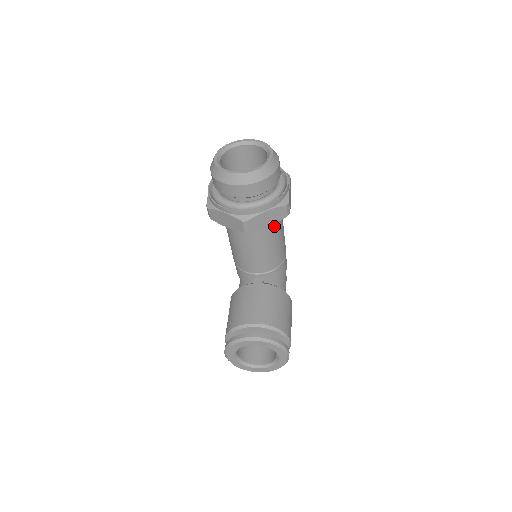
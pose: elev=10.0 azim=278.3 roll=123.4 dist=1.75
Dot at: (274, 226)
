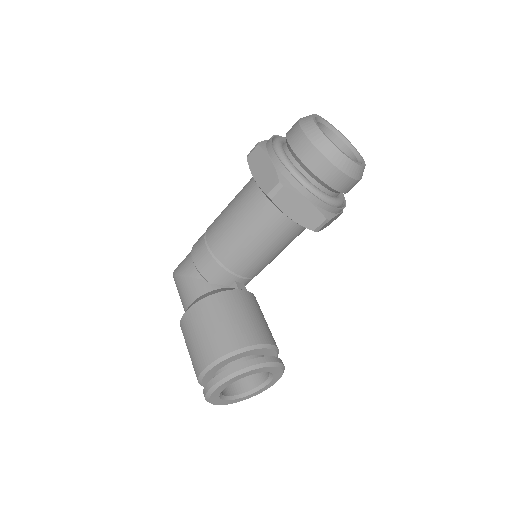
Dot at: occluded
